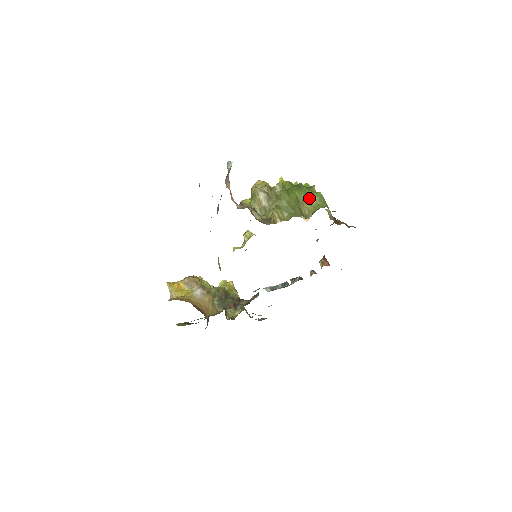
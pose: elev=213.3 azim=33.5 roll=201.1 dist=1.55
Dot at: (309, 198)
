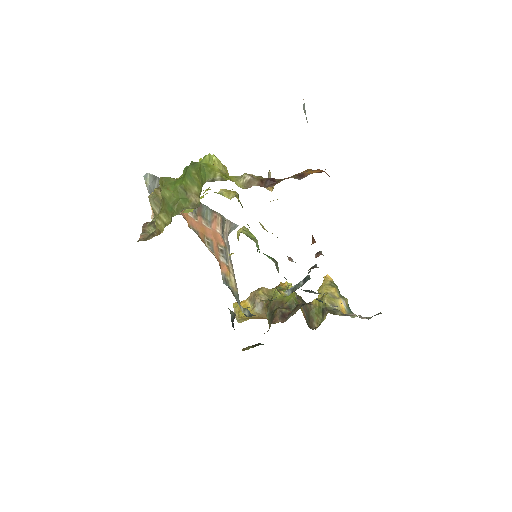
Dot at: (195, 178)
